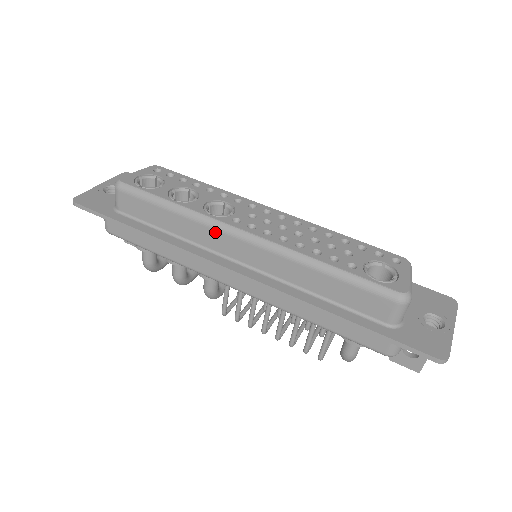
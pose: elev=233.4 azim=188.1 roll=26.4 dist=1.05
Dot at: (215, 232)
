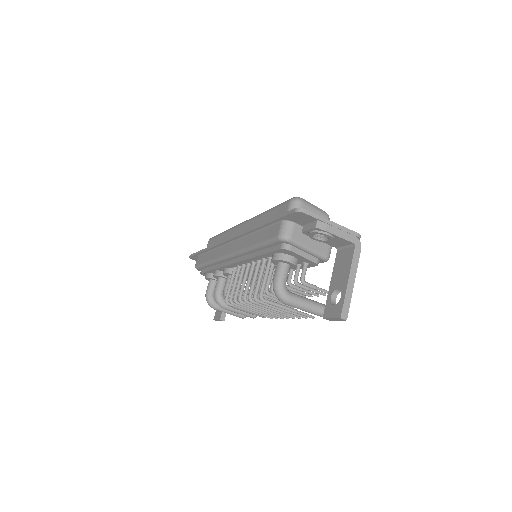
Dot at: (233, 230)
